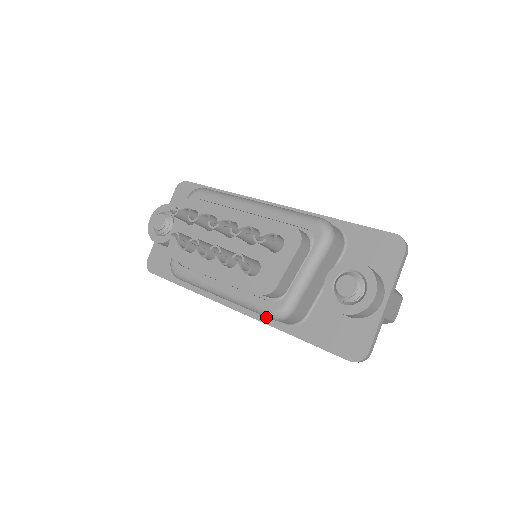
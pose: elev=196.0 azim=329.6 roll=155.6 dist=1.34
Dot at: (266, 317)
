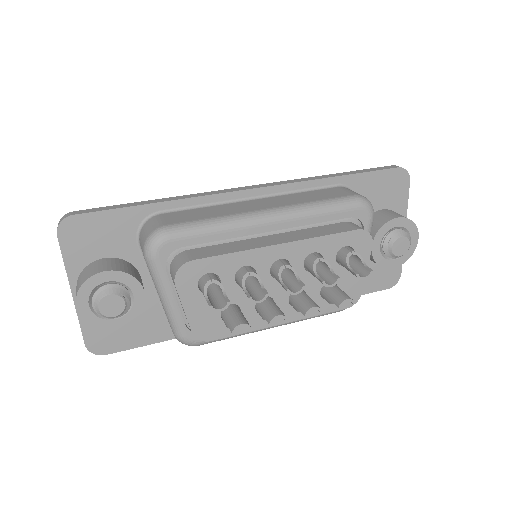
Dot at: occluded
